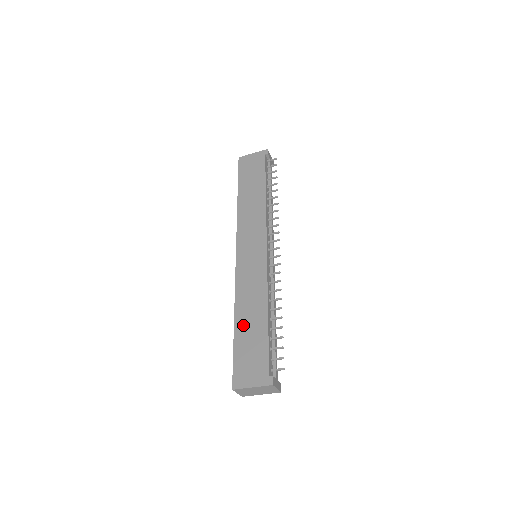
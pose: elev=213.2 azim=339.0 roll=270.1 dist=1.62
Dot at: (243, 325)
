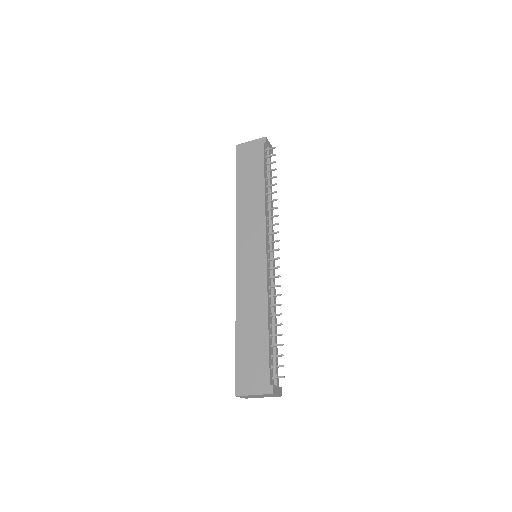
Dot at: (244, 331)
